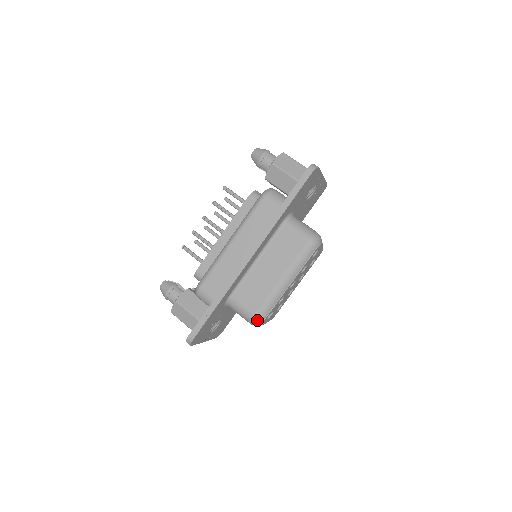
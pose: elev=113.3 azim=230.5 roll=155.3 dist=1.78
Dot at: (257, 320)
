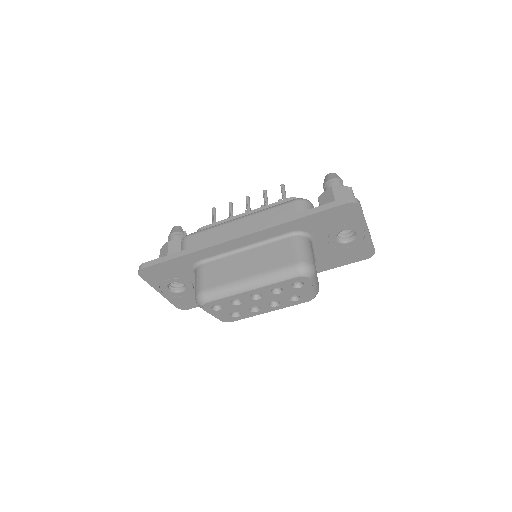
Dot at: (200, 297)
